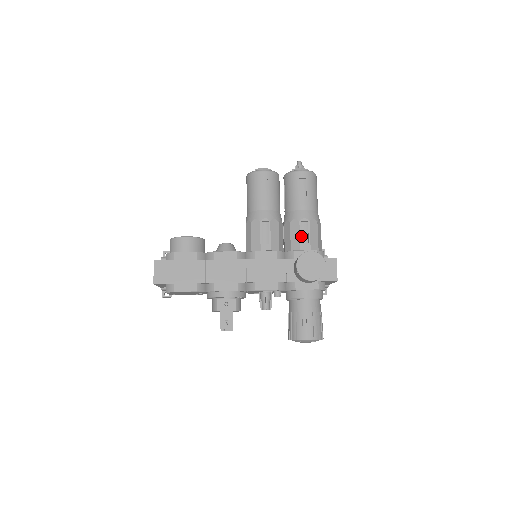
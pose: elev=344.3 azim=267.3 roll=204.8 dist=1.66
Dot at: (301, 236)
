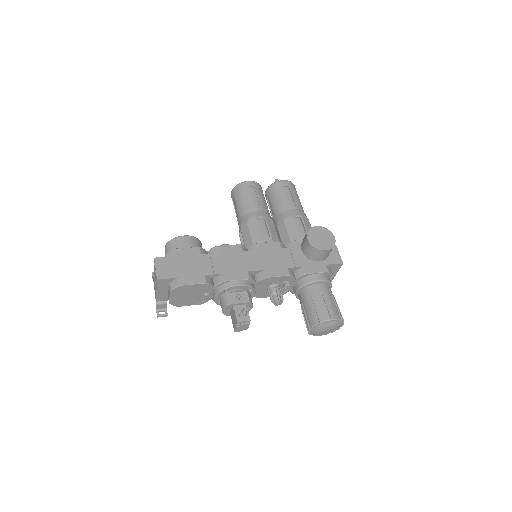
Dot at: (298, 230)
